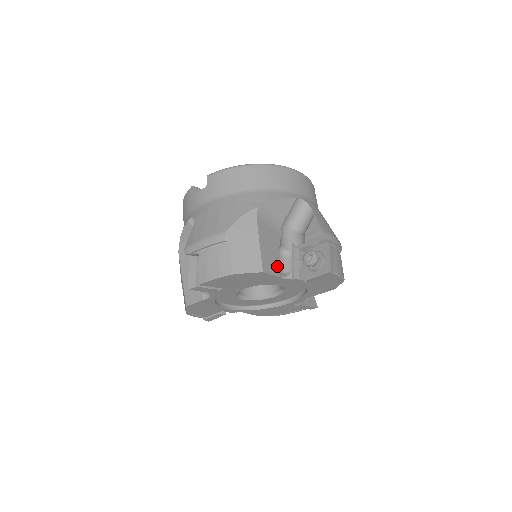
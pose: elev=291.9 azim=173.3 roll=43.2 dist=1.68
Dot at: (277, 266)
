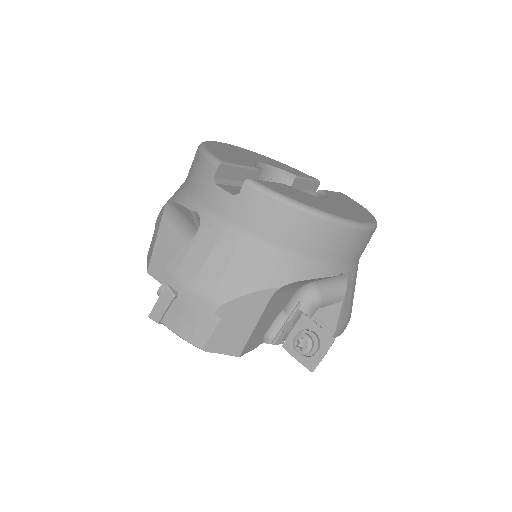
Dot at: (262, 337)
